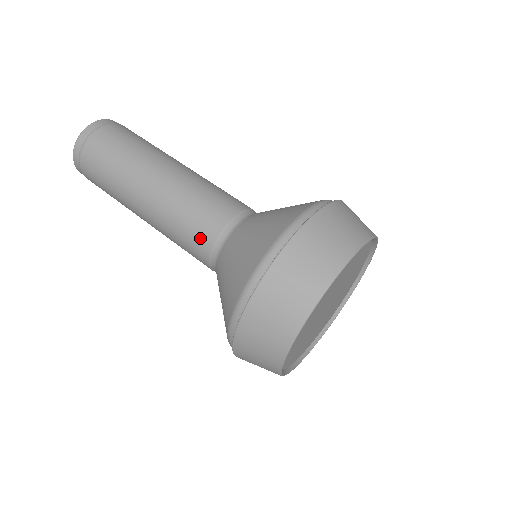
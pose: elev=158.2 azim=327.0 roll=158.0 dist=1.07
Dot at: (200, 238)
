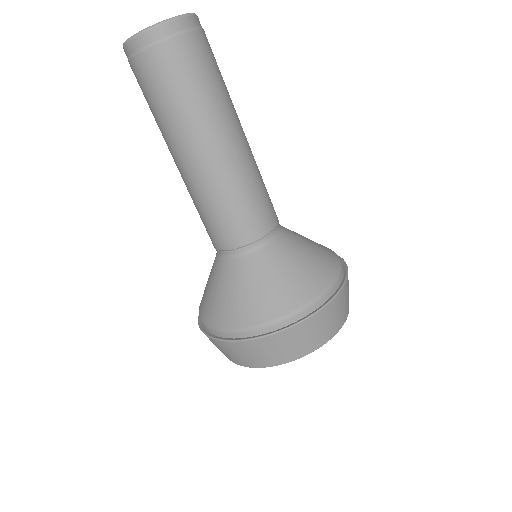
Dot at: (218, 236)
